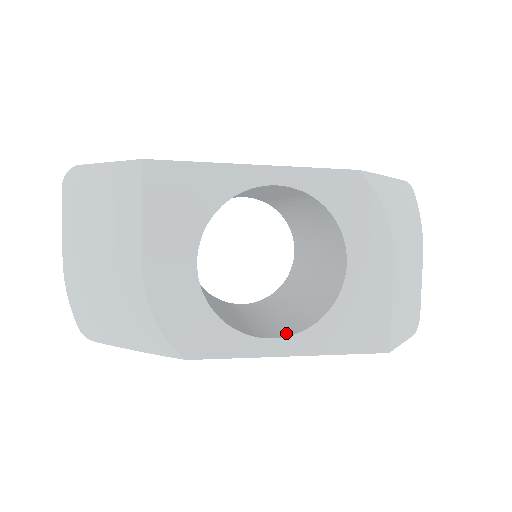
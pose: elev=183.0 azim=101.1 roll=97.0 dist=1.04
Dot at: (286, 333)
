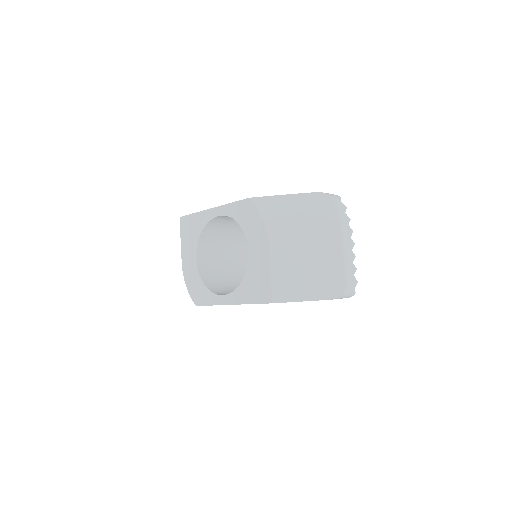
Dot at: occluded
